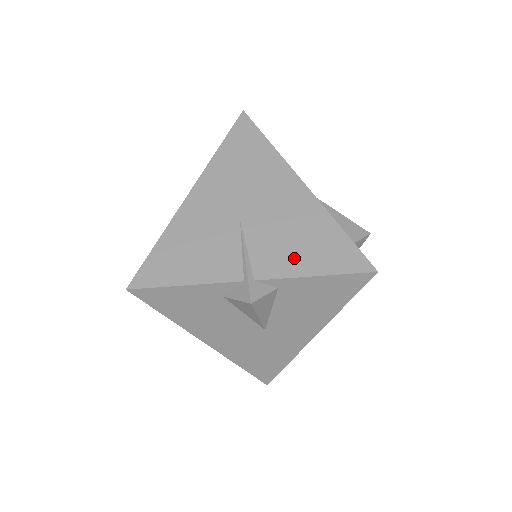
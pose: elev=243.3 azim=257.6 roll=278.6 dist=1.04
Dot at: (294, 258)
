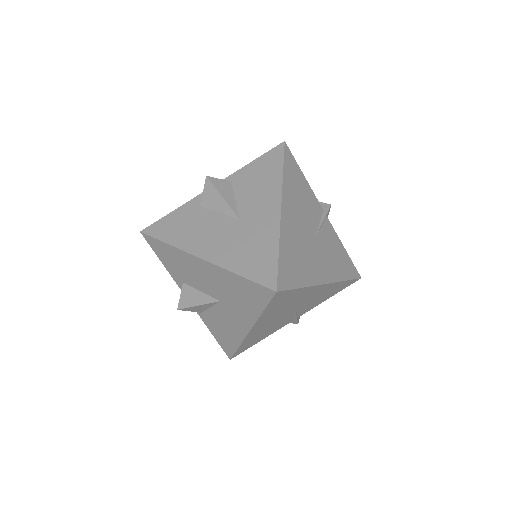
Dot at: occluded
